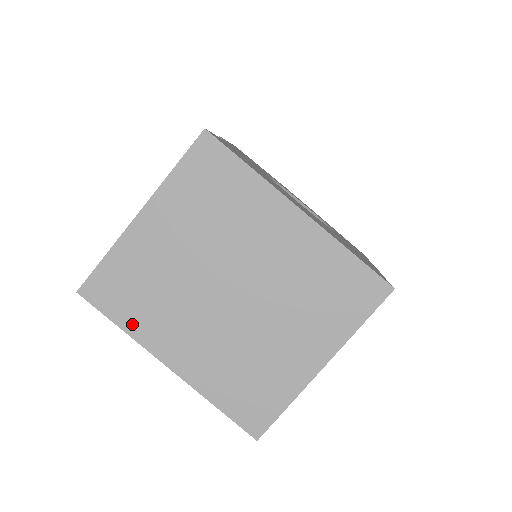
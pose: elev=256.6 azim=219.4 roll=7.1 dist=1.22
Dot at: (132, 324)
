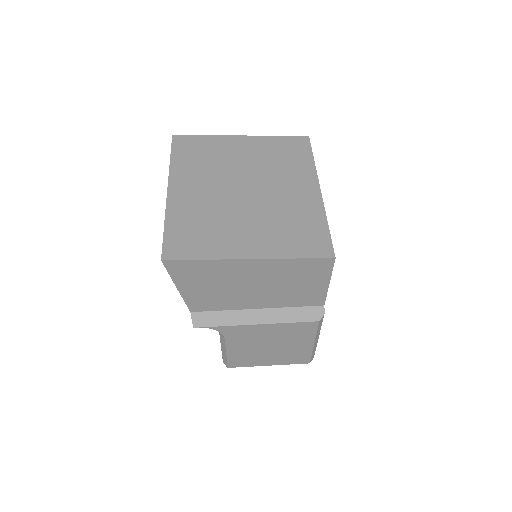
Dot at: (178, 163)
